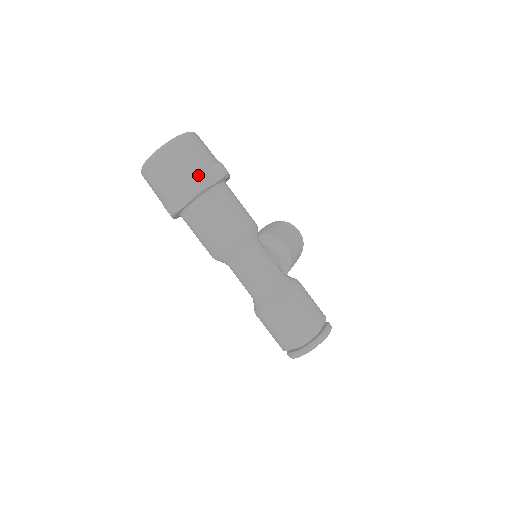
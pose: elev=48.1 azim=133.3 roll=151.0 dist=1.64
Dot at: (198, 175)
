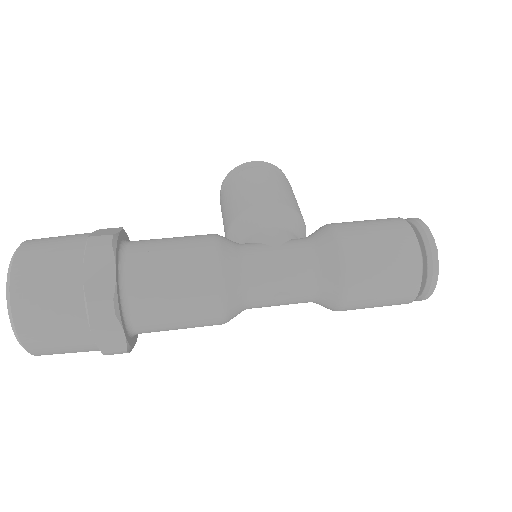
Dot at: (87, 293)
